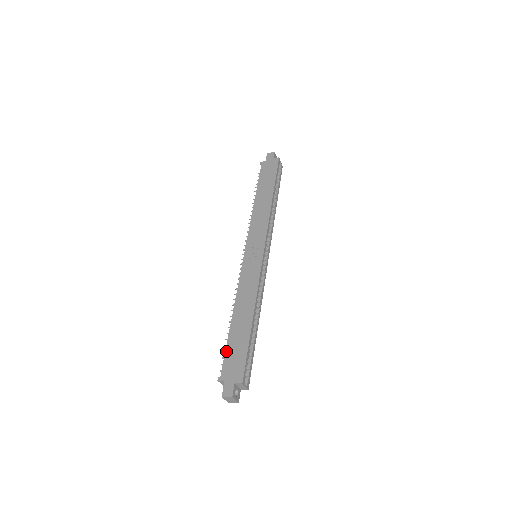
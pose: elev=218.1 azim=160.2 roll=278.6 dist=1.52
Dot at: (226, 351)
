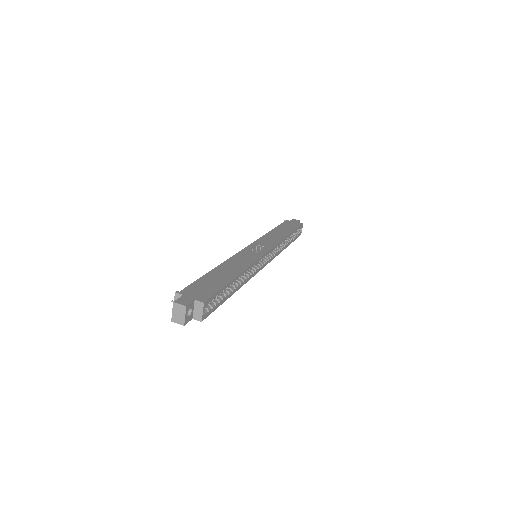
Dot at: (197, 281)
